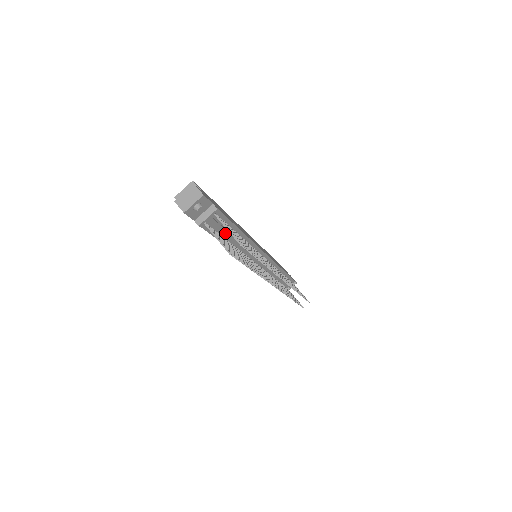
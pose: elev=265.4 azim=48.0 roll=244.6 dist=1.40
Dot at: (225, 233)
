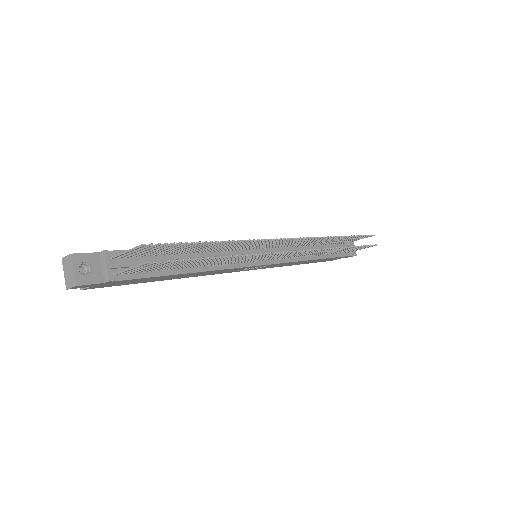
Dot at: occluded
